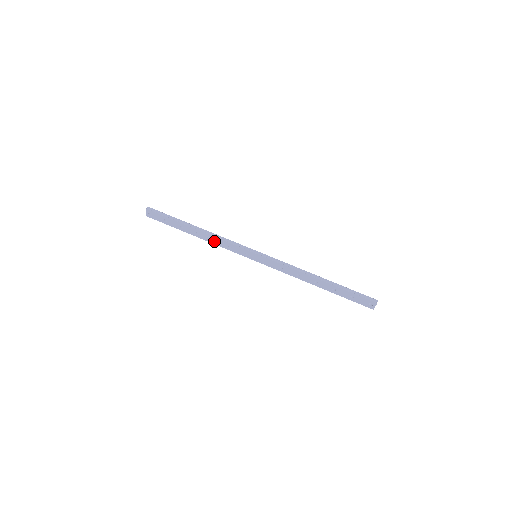
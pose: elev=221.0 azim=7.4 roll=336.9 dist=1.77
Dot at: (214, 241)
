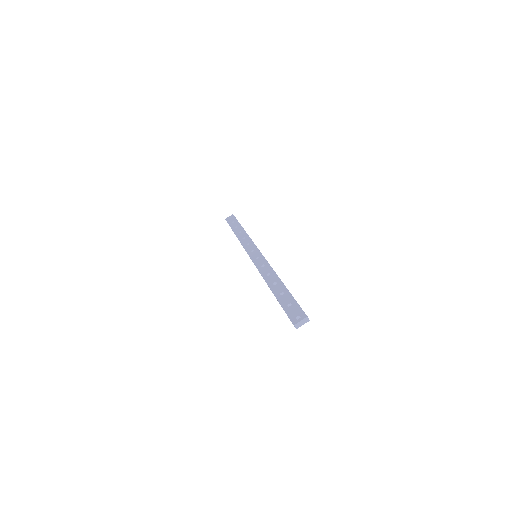
Dot at: (243, 239)
